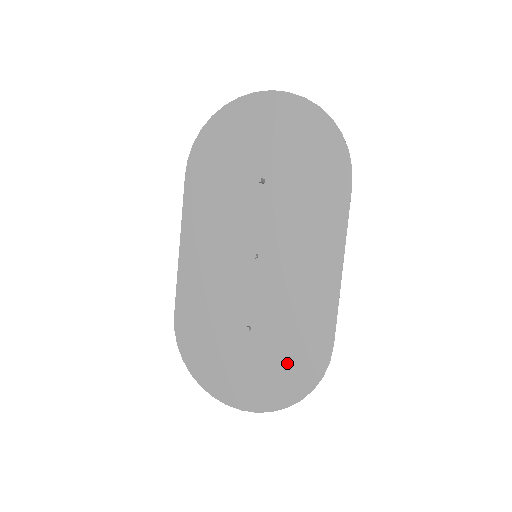
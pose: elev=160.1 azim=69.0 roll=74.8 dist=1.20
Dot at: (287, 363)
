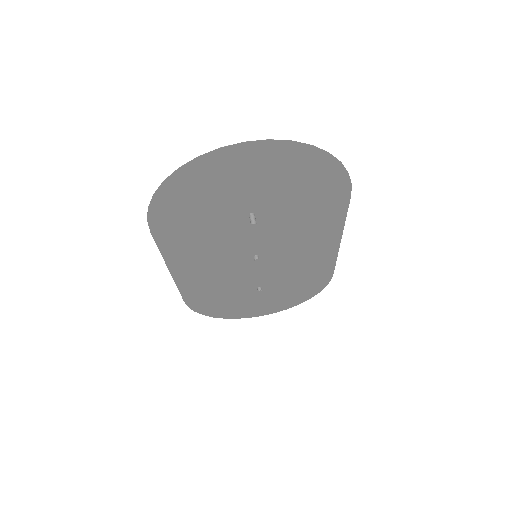
Dot at: (296, 291)
